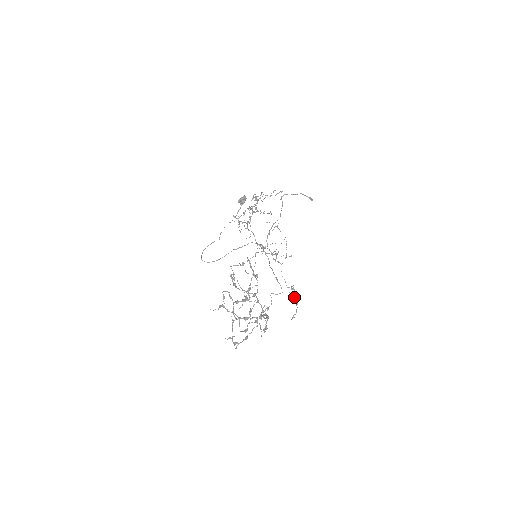
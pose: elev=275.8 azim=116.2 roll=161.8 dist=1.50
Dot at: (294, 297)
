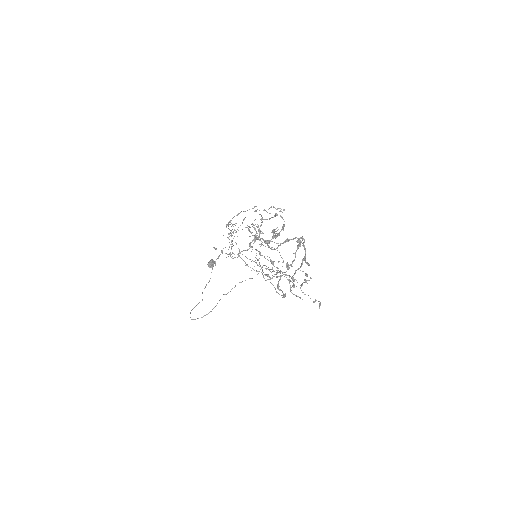
Dot at: occluded
